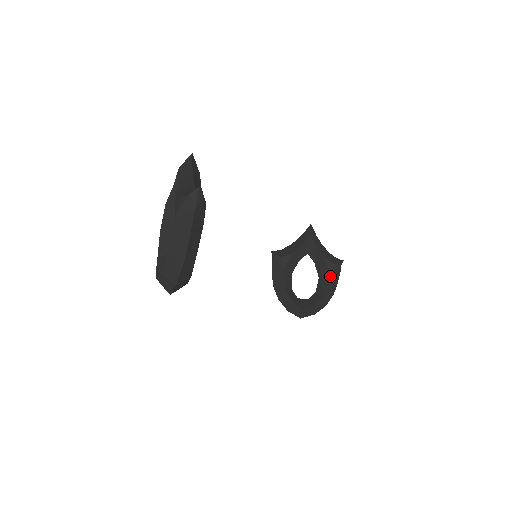
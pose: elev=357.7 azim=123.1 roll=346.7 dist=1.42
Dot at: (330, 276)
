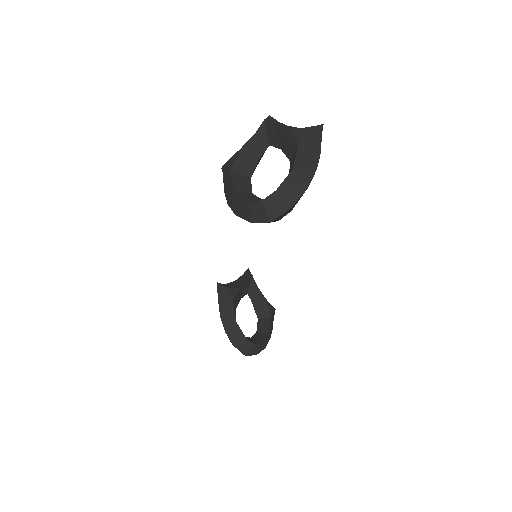
Dot at: (271, 317)
